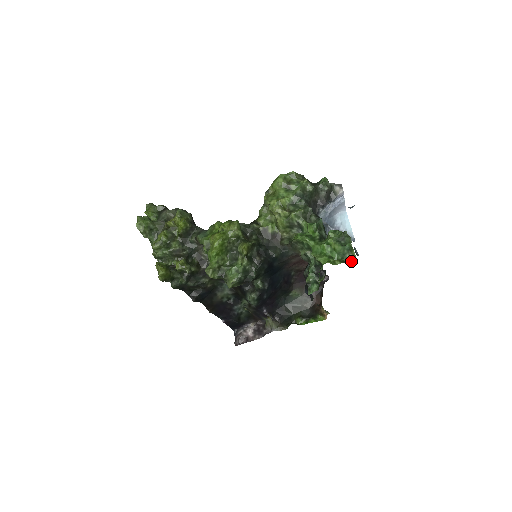
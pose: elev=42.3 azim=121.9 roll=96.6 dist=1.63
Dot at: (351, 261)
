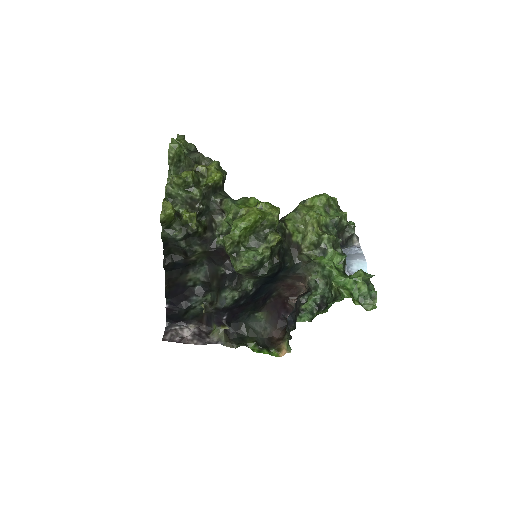
Dot at: (368, 308)
